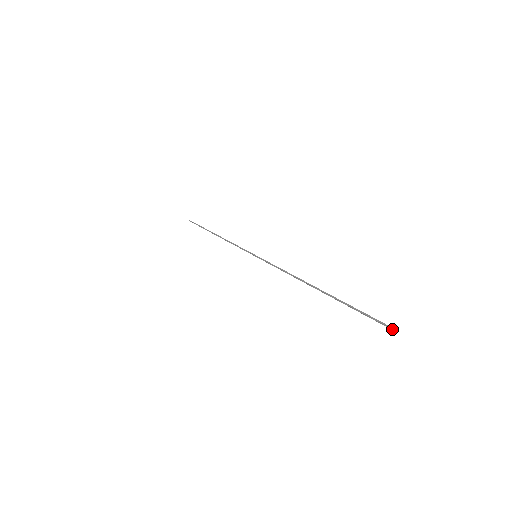
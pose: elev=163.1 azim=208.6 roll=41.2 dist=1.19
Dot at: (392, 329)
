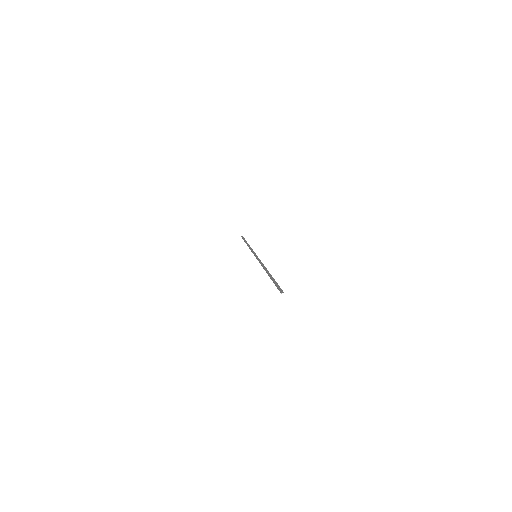
Dot at: occluded
